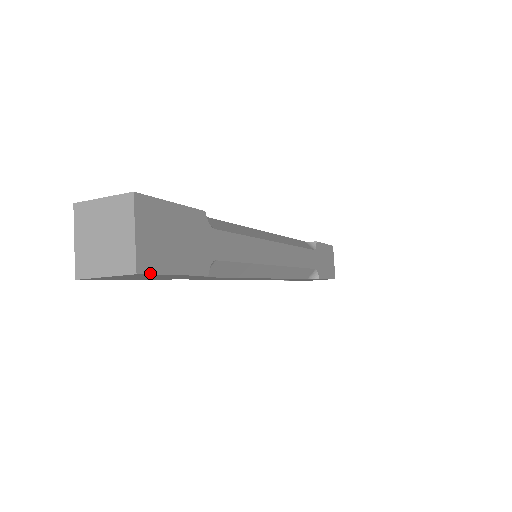
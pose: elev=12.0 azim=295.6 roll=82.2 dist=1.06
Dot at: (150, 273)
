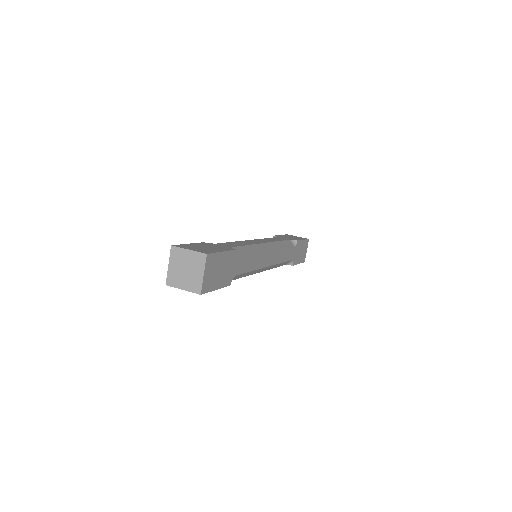
Dot at: (206, 292)
